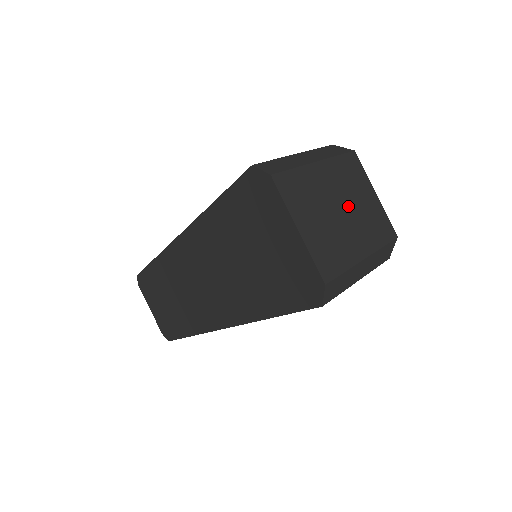
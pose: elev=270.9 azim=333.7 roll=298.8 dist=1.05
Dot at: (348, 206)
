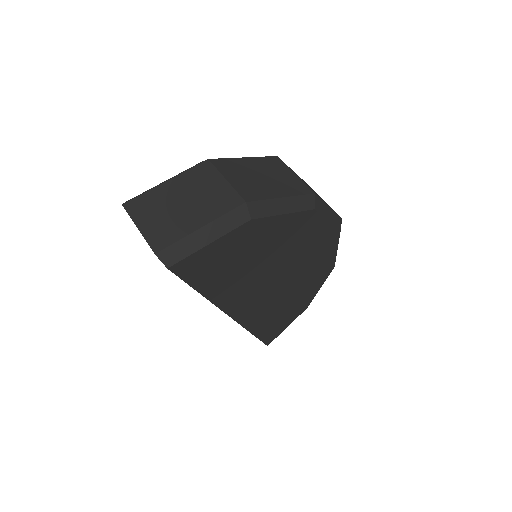
Dot at: (191, 199)
